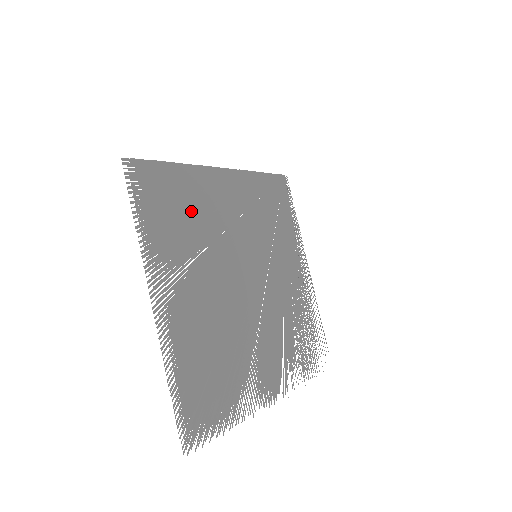
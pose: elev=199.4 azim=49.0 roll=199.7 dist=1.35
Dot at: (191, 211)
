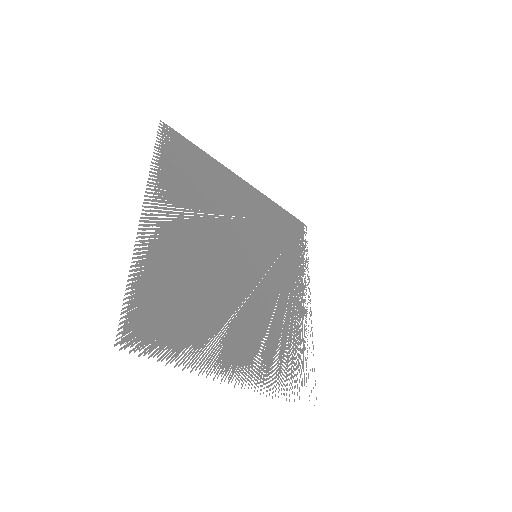
Dot at: (205, 186)
